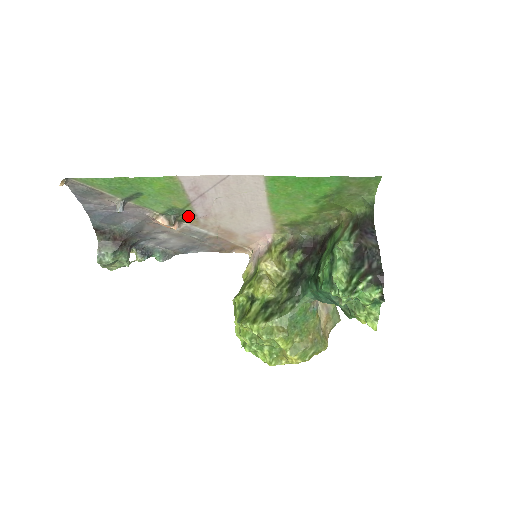
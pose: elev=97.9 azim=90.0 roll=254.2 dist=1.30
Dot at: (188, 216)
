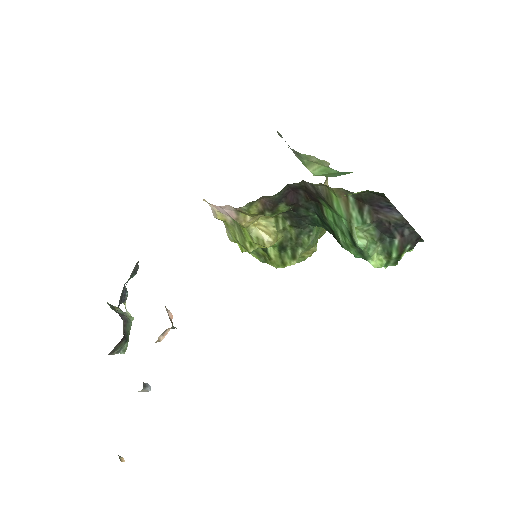
Dot at: occluded
